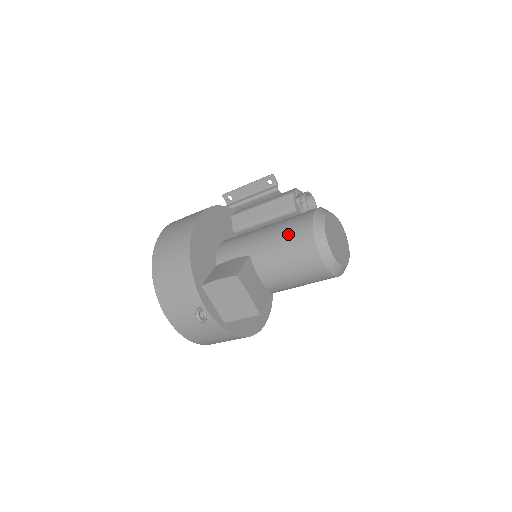
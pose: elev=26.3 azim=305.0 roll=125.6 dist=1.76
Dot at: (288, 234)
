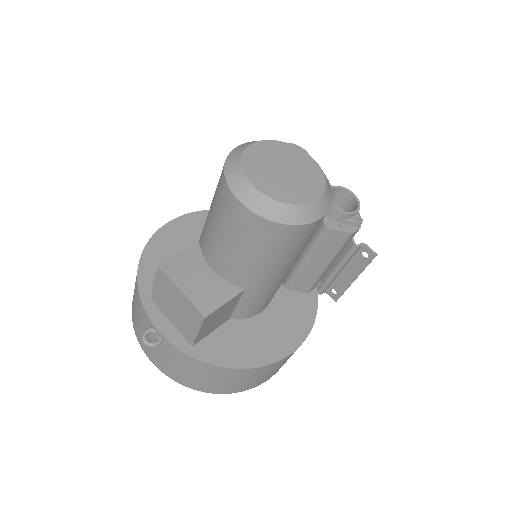
Dot at: occluded
